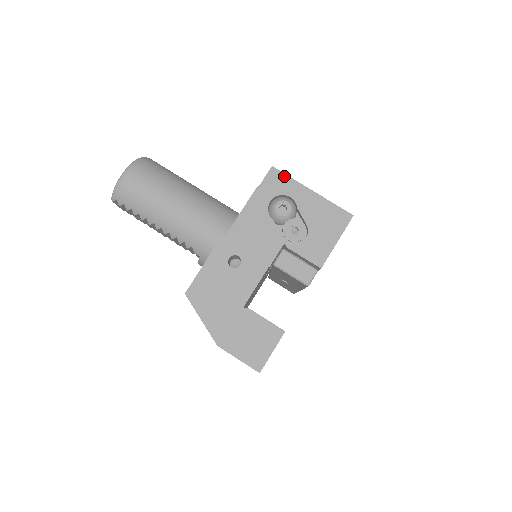
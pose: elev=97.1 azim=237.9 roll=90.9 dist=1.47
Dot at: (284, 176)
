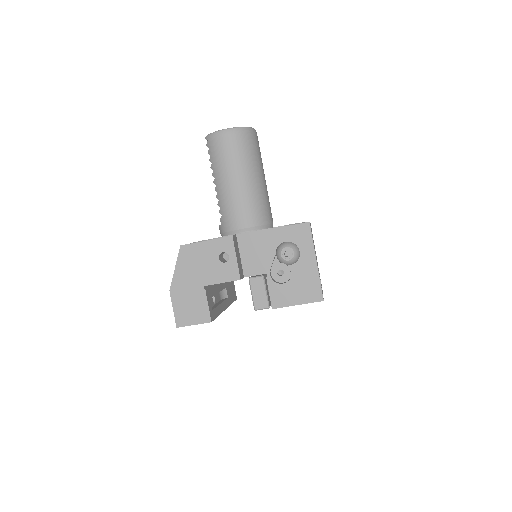
Dot at: (310, 235)
